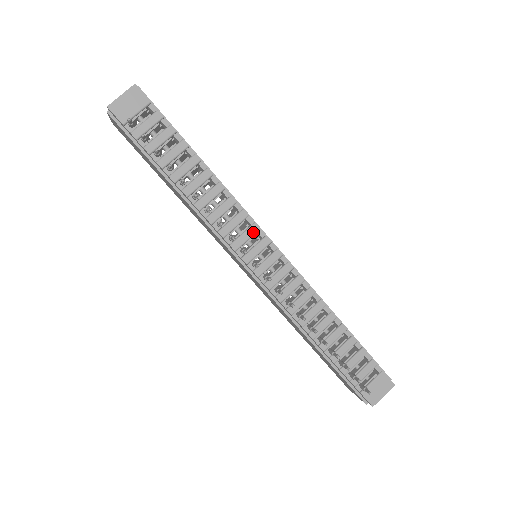
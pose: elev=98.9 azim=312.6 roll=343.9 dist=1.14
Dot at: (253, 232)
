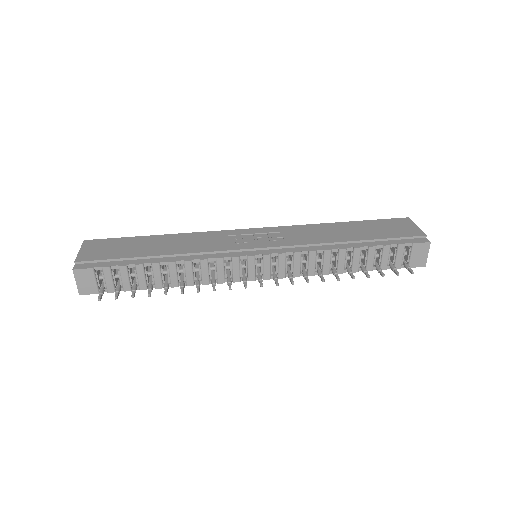
Dot at: (237, 263)
